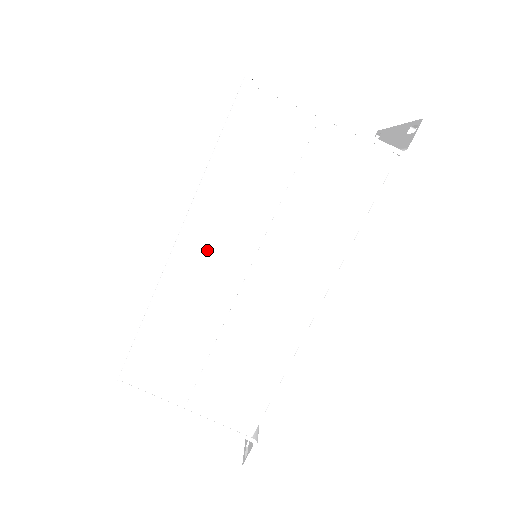
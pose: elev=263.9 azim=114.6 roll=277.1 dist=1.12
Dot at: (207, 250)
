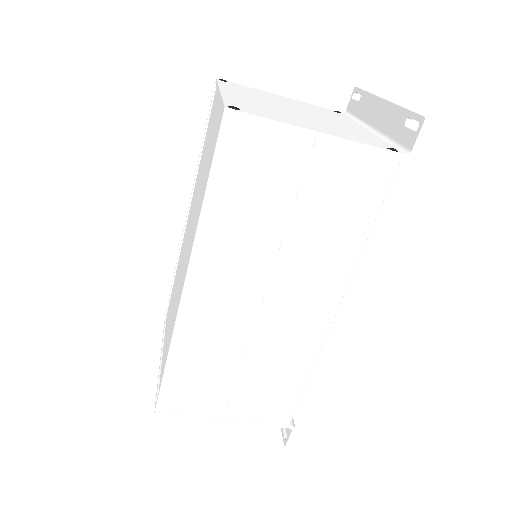
Dot at: (218, 288)
